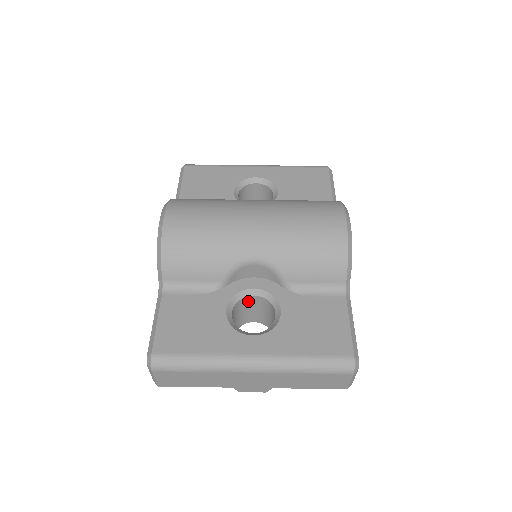
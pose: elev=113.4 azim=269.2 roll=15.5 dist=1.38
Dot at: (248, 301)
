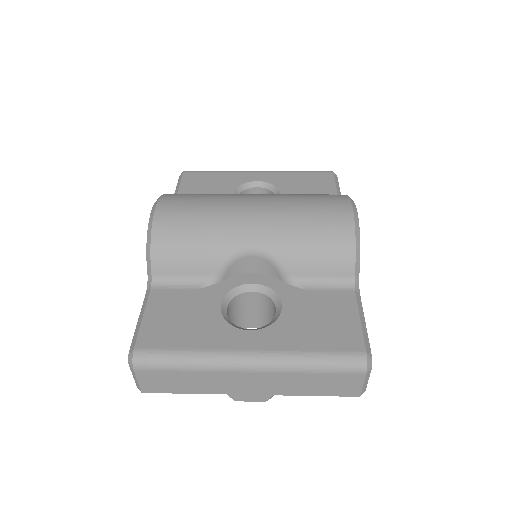
Dot at: (246, 299)
